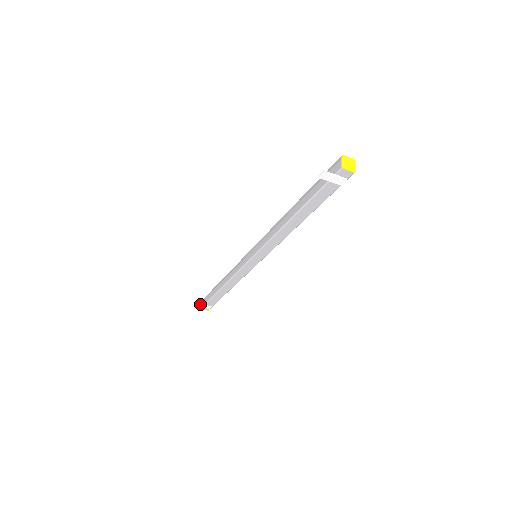
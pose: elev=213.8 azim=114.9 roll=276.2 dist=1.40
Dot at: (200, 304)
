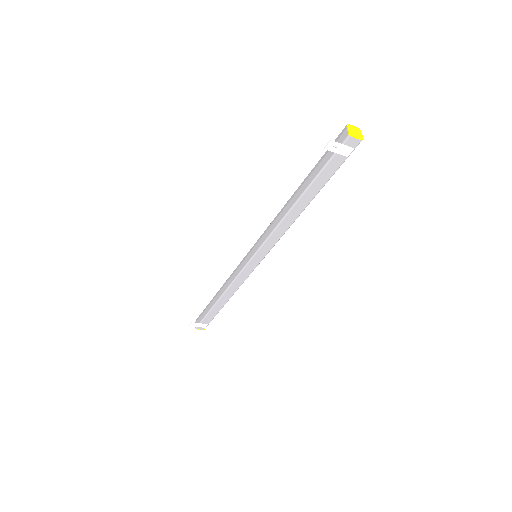
Dot at: (195, 323)
